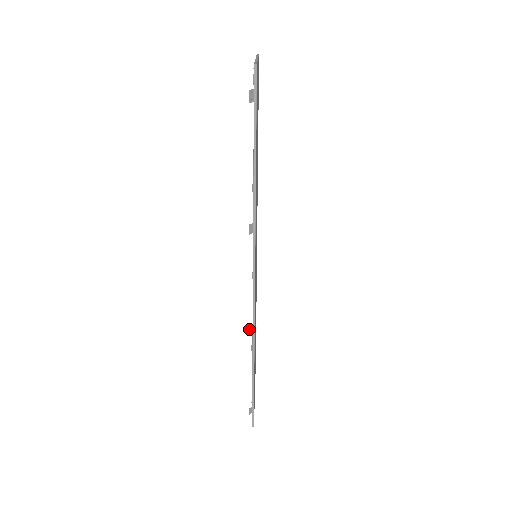
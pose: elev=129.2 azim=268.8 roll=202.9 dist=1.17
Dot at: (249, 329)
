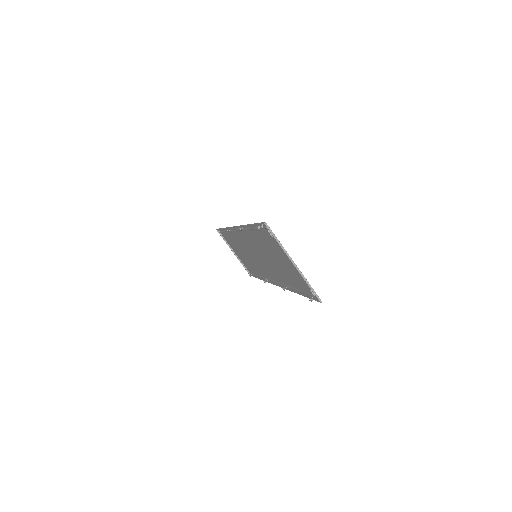
Dot at: occluded
